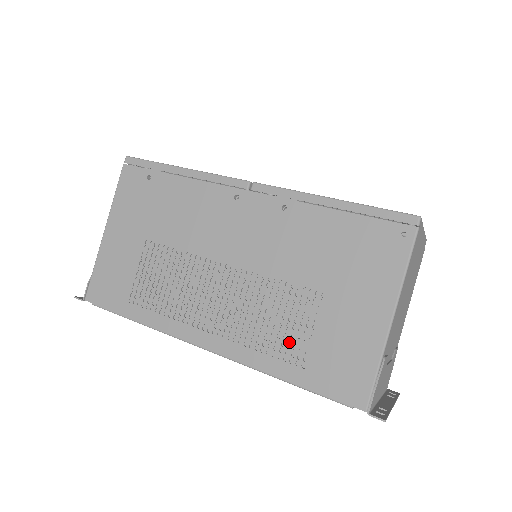
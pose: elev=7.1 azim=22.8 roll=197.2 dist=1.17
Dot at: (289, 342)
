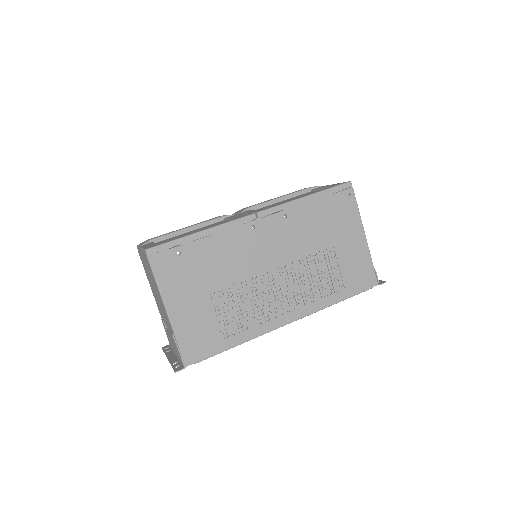
Dot at: (330, 283)
